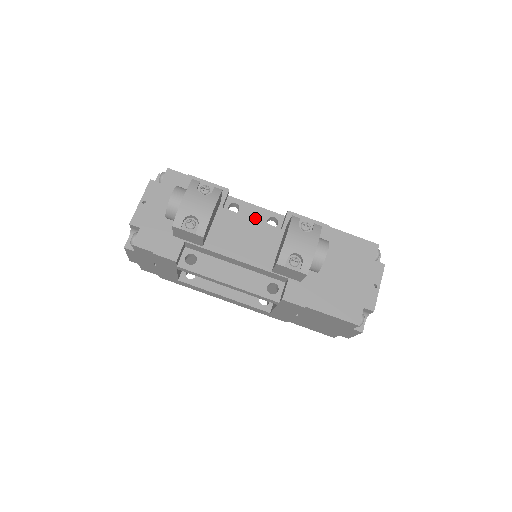
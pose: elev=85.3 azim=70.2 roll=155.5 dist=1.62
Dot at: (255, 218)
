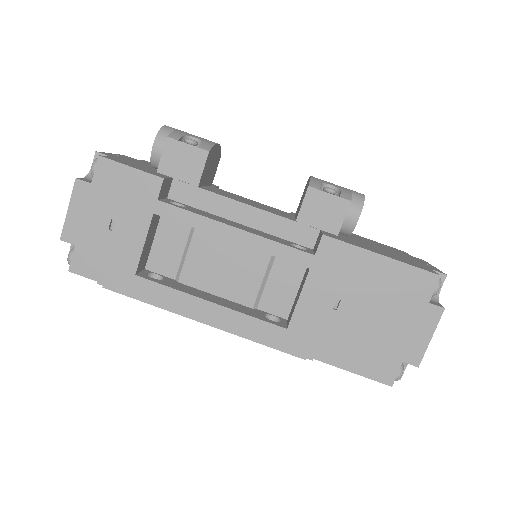
Dot at: occluded
